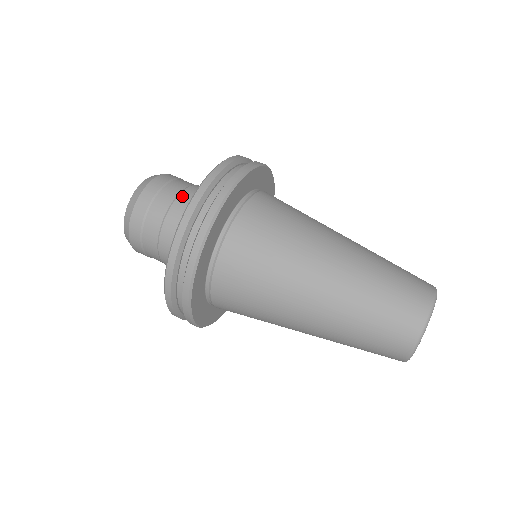
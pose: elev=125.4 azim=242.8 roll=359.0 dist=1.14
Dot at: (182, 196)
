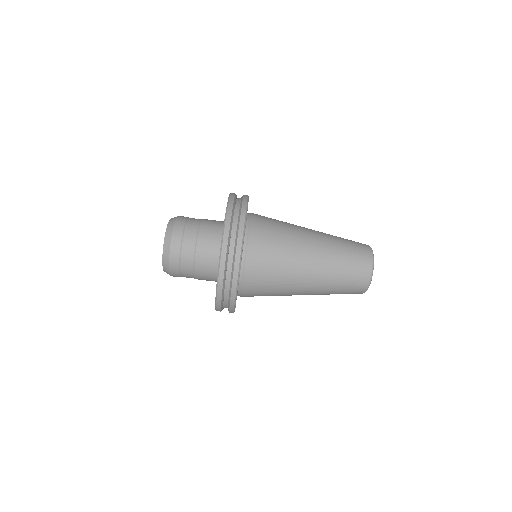
Dot at: (197, 269)
